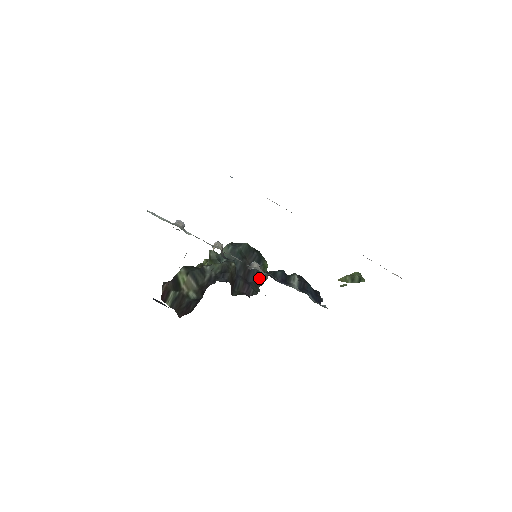
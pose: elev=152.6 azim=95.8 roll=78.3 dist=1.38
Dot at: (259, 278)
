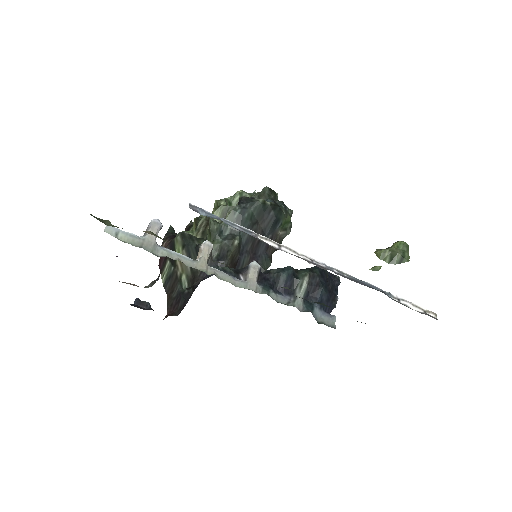
Dot at: occluded
